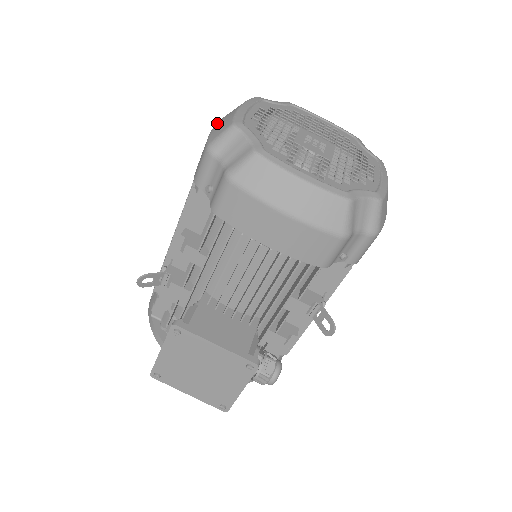
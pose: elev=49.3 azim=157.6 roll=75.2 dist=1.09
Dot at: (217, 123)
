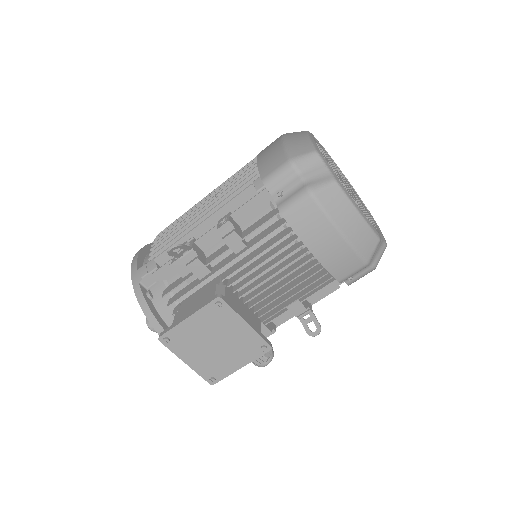
Dot at: (287, 141)
